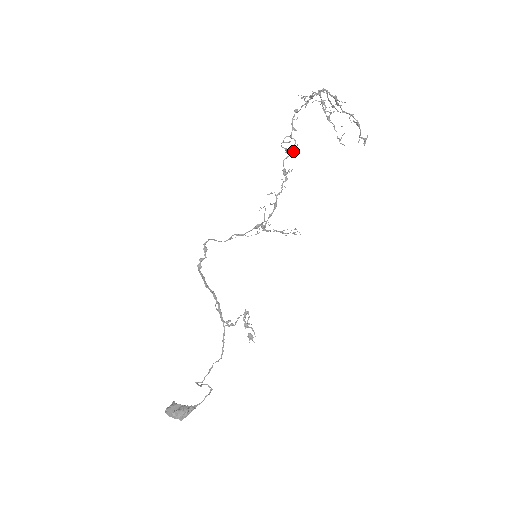
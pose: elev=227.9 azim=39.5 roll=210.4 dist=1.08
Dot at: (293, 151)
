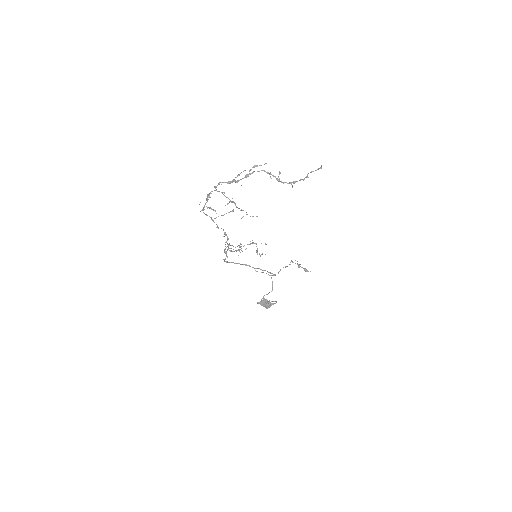
Dot at: occluded
